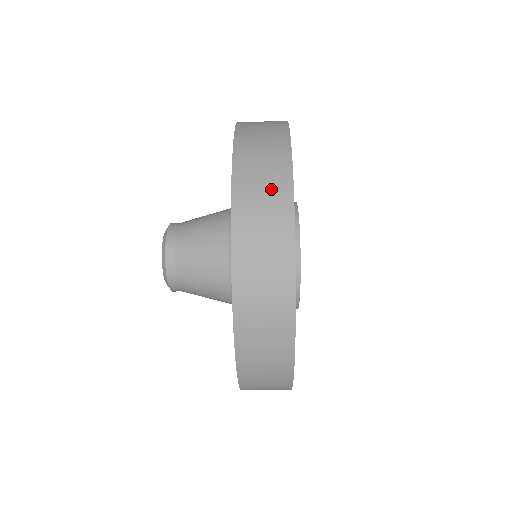
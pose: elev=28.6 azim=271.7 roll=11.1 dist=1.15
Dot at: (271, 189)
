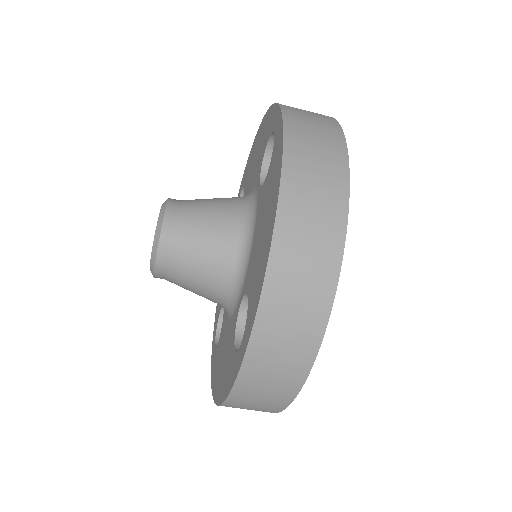
Dot at: (325, 145)
